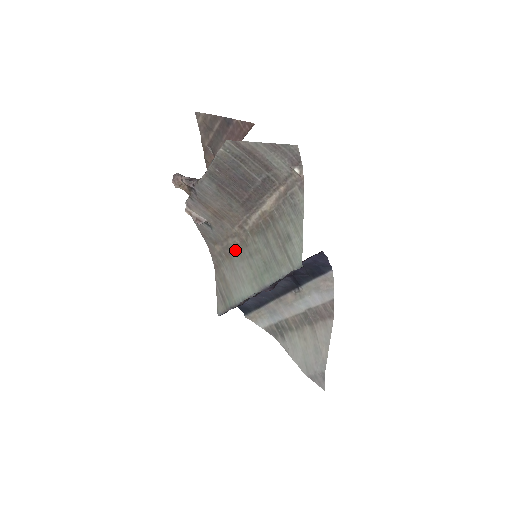
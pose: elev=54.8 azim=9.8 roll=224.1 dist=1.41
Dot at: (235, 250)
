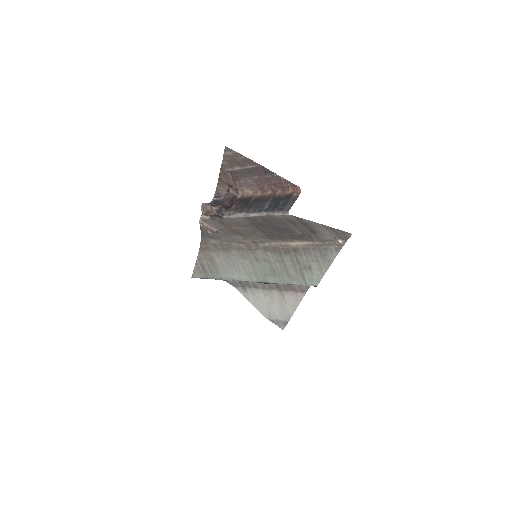
Dot at: (237, 250)
